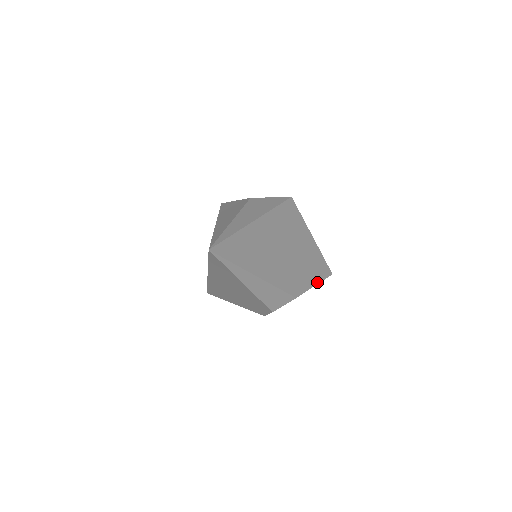
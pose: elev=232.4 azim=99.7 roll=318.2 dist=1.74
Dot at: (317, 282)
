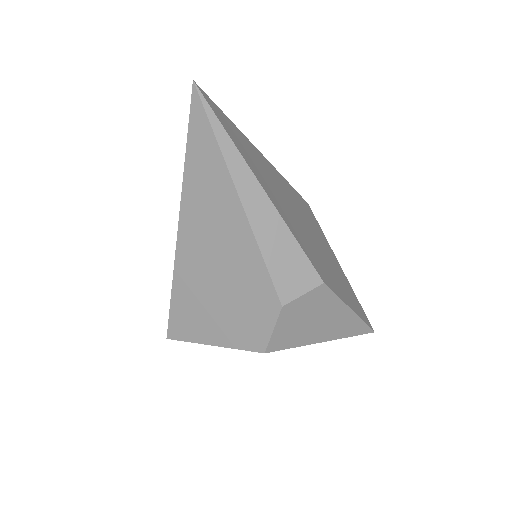
Dot at: (354, 310)
